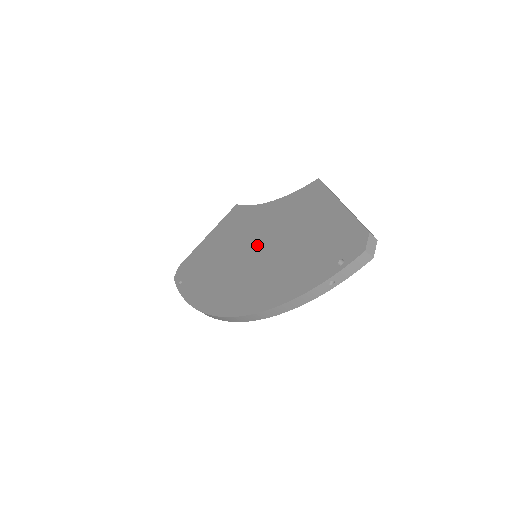
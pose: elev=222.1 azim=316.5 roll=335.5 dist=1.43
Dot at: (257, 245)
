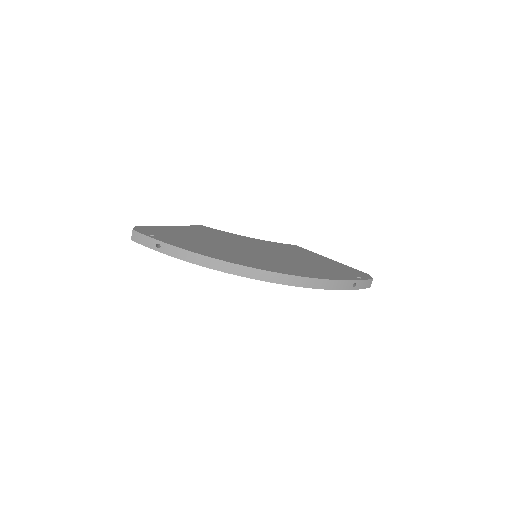
Dot at: (260, 249)
